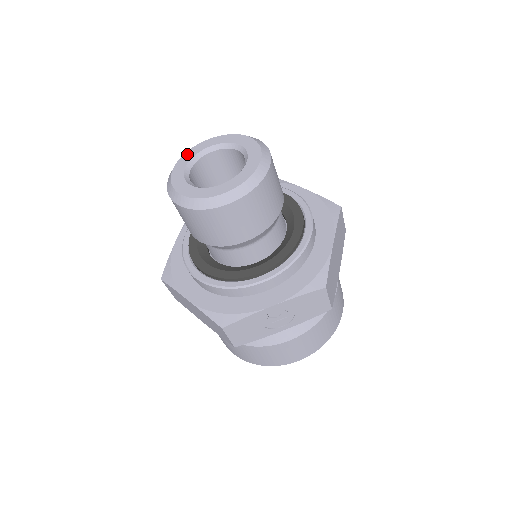
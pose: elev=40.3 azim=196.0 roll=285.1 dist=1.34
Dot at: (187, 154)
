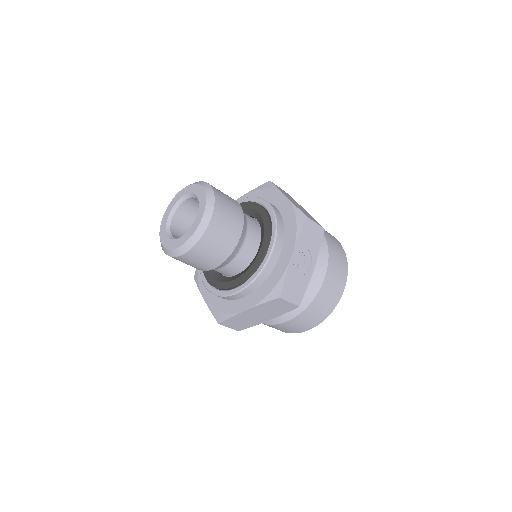
Dot at: (161, 232)
